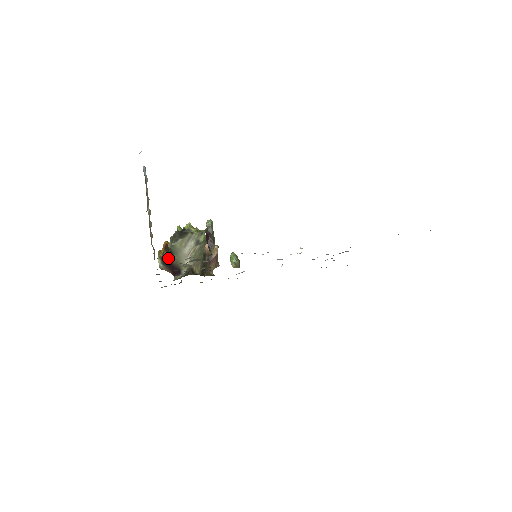
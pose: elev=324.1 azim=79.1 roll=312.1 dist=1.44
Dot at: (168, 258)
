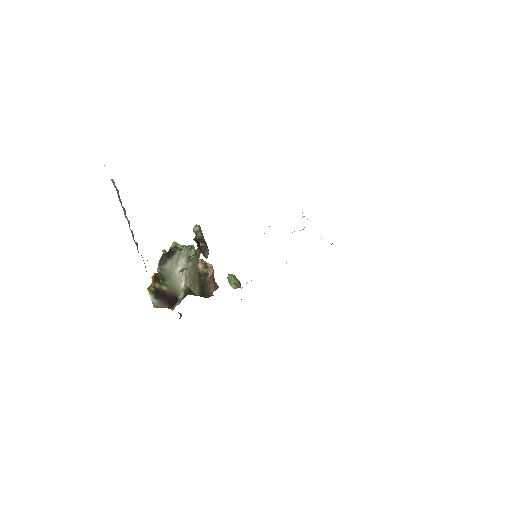
Dot at: (160, 288)
